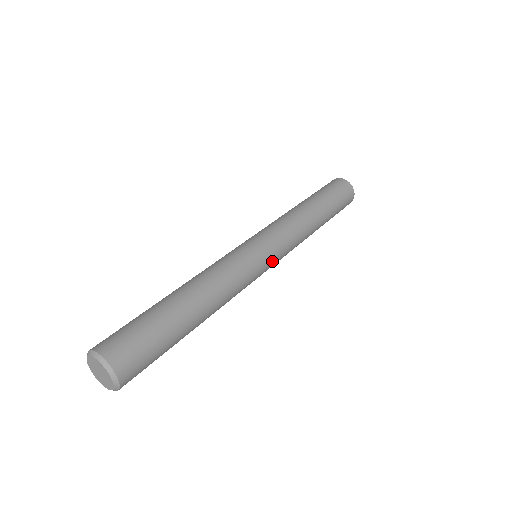
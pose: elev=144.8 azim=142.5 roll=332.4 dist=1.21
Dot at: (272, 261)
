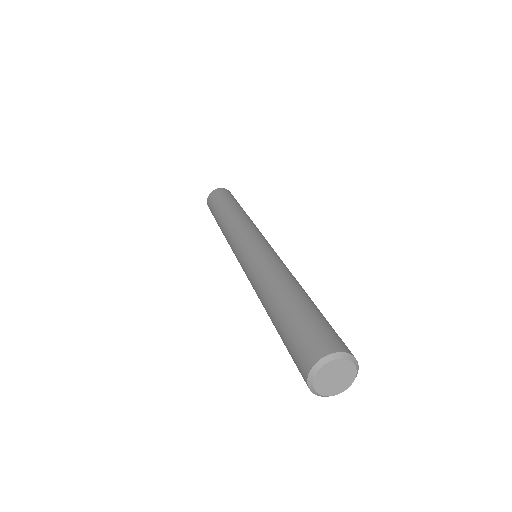
Dot at: occluded
